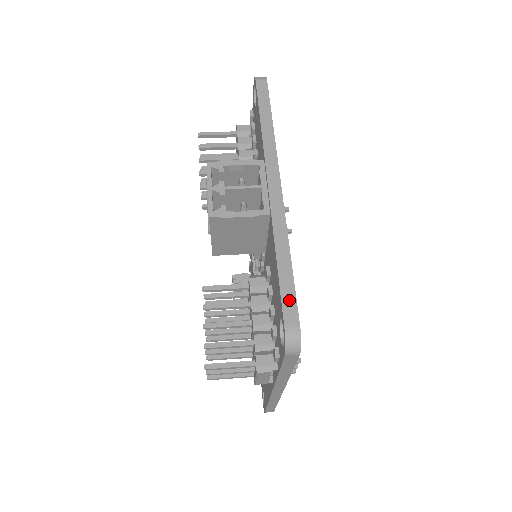
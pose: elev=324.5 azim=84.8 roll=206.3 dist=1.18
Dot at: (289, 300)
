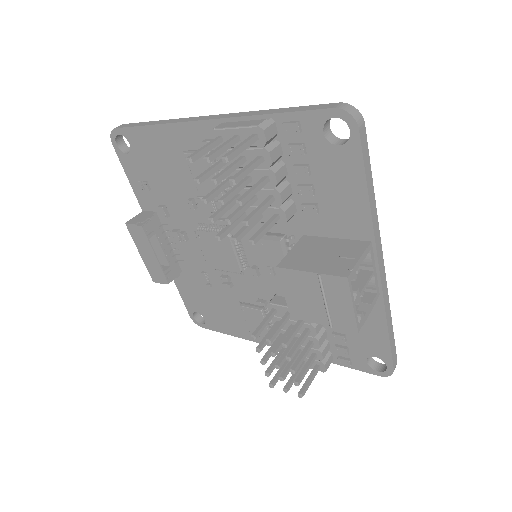
Dot at: (394, 352)
